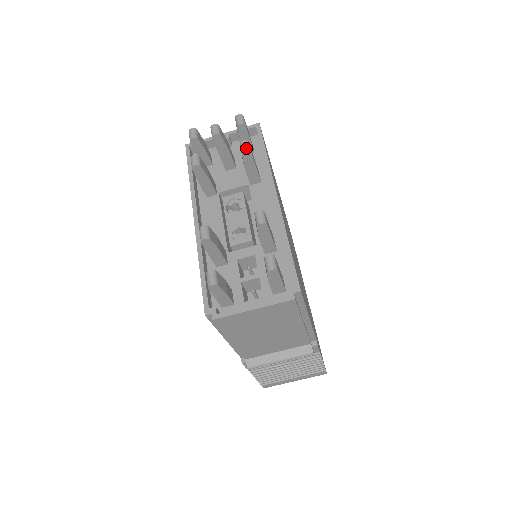
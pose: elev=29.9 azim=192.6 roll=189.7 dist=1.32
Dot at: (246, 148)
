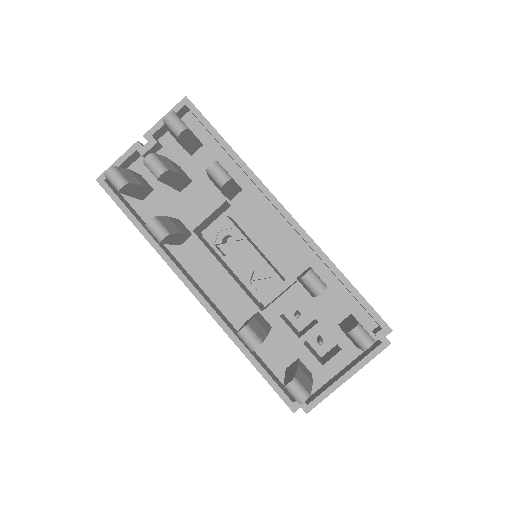
Dot at: (223, 177)
